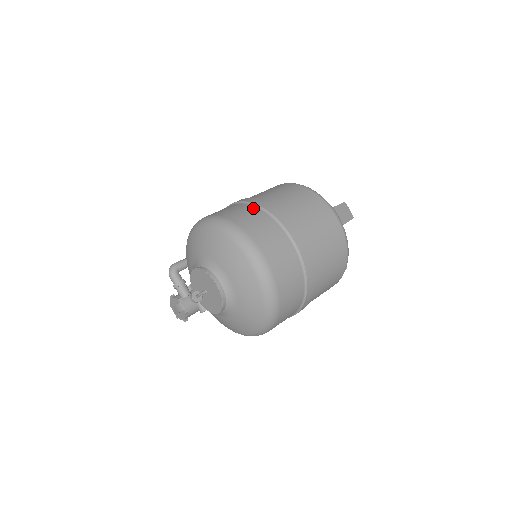
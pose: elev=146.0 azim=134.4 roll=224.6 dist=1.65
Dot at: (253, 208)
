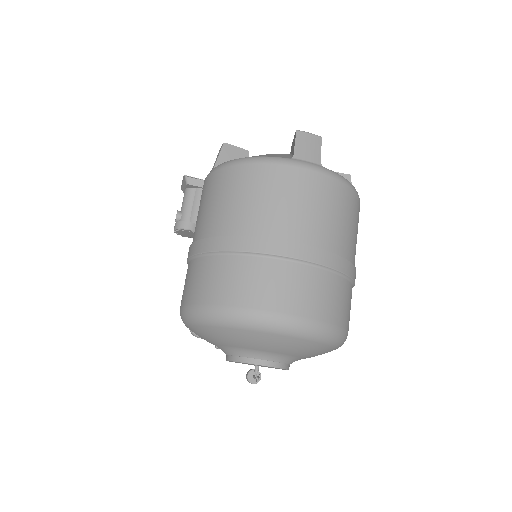
Dot at: (221, 260)
